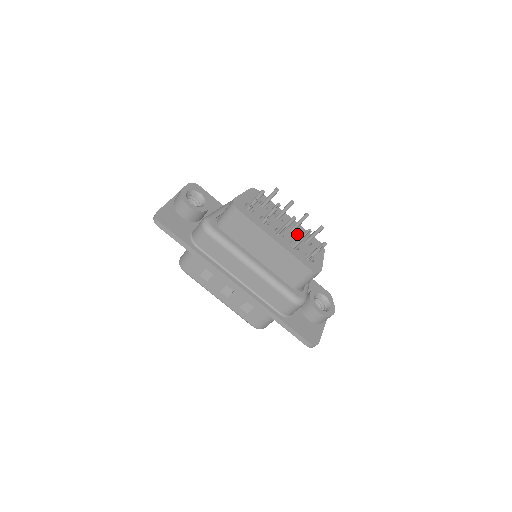
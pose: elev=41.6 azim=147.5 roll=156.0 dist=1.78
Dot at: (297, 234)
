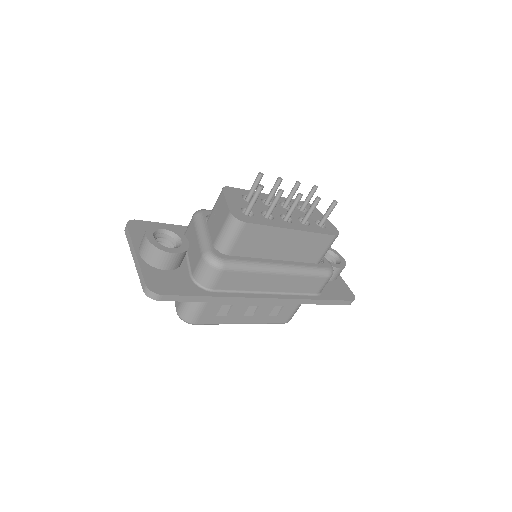
Dot at: occluded
